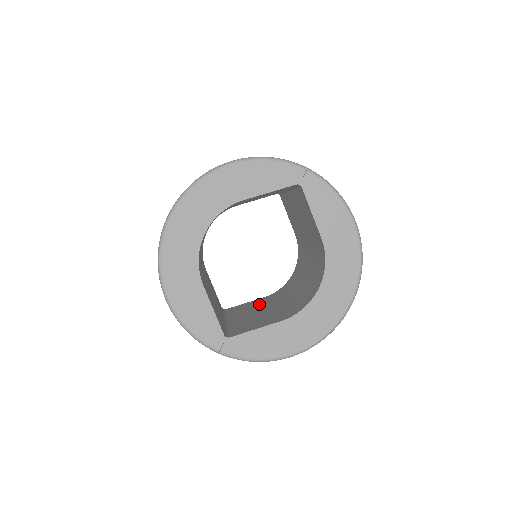
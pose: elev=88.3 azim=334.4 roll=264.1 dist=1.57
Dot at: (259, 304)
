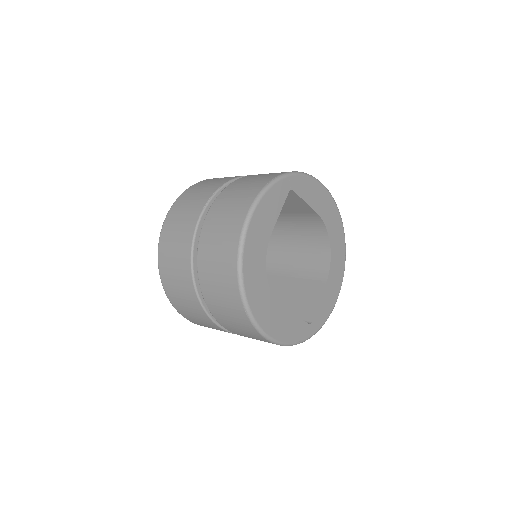
Dot at: occluded
